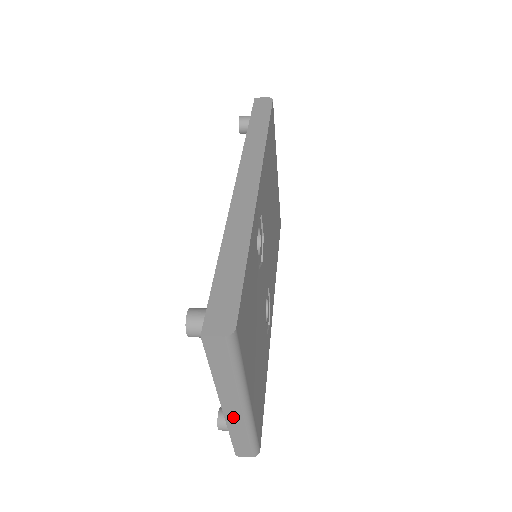
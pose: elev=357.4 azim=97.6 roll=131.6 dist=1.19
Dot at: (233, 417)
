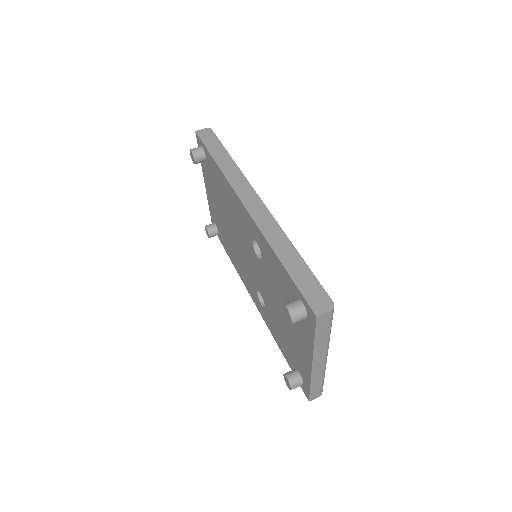
Dot at: (317, 369)
